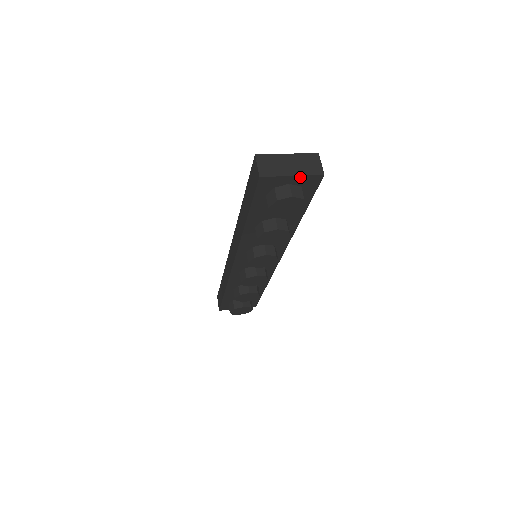
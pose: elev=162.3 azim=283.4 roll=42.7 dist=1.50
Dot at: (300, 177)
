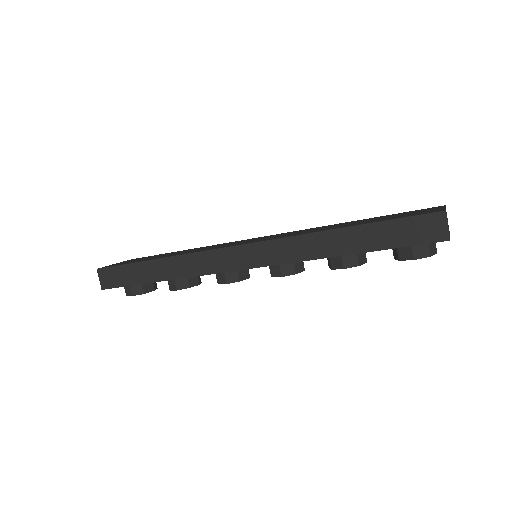
Dot at: occluded
